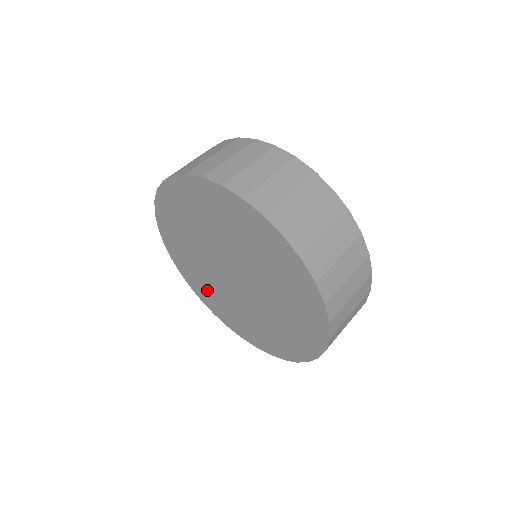
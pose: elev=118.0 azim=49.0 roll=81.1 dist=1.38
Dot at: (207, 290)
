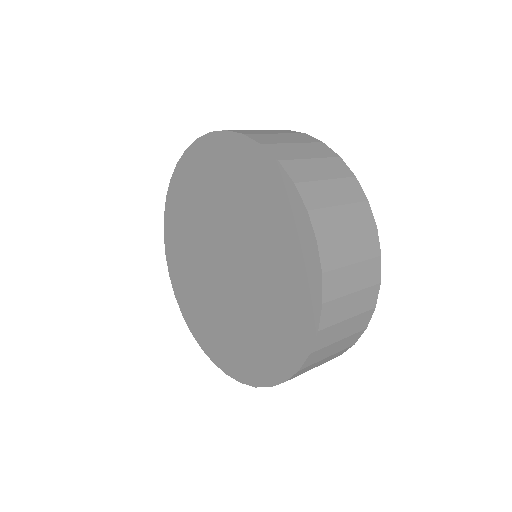
Dot at: (182, 224)
